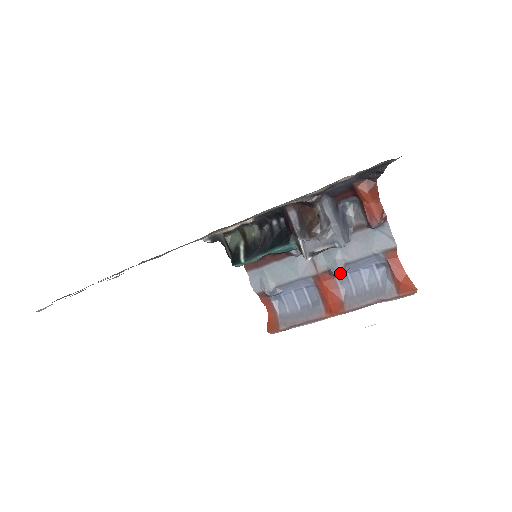
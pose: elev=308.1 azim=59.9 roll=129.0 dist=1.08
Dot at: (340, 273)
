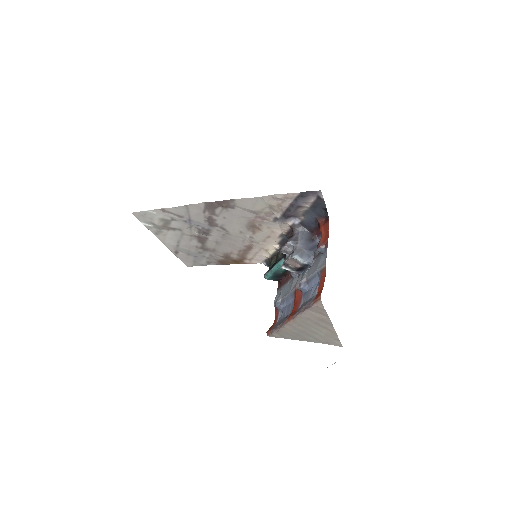
Dot at: (300, 286)
